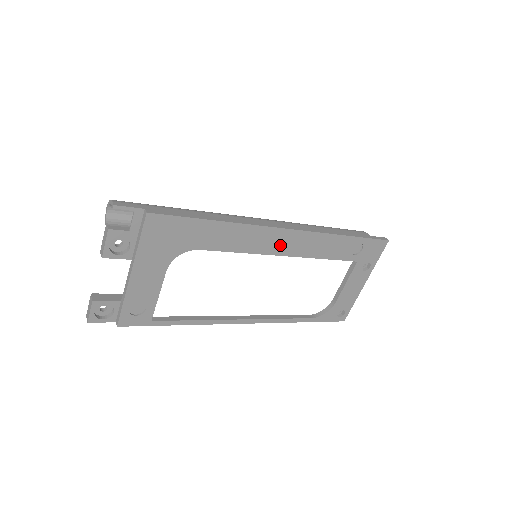
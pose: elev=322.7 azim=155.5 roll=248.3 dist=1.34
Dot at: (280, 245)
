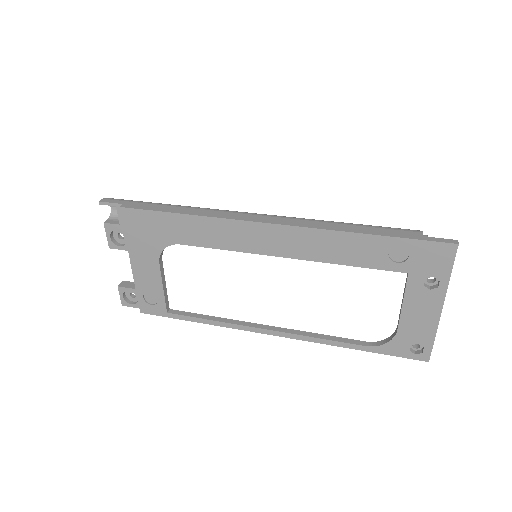
Dot at: (271, 243)
